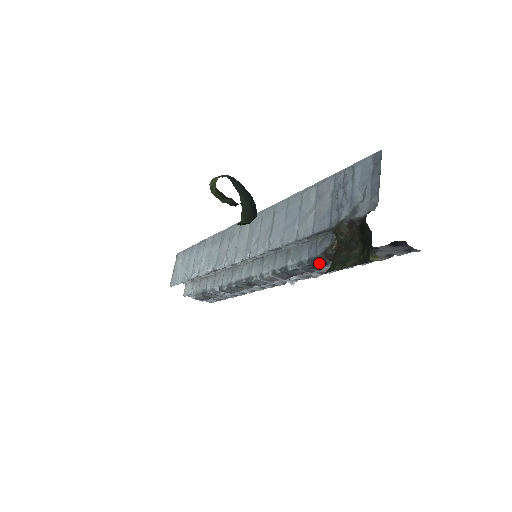
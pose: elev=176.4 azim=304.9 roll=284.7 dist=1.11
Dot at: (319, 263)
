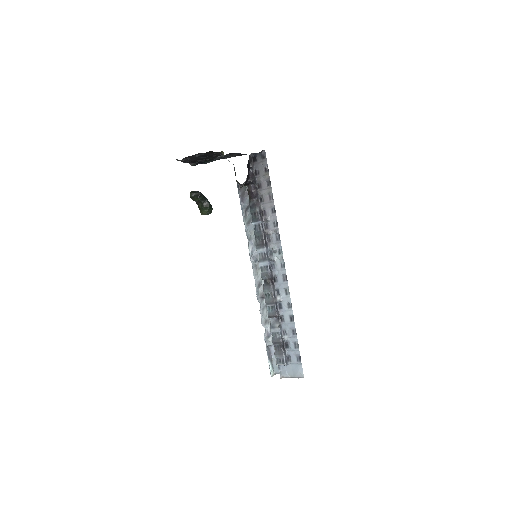
Dot at: (252, 207)
